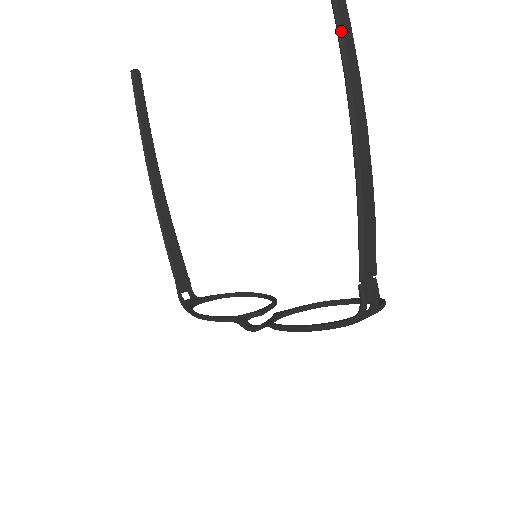
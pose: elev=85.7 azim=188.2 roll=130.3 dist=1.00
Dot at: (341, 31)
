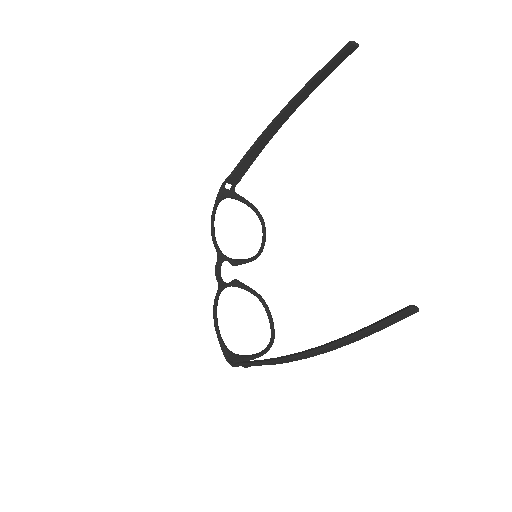
Dot at: (343, 341)
